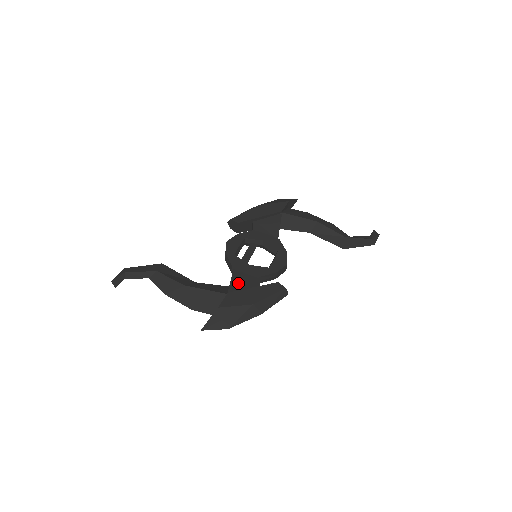
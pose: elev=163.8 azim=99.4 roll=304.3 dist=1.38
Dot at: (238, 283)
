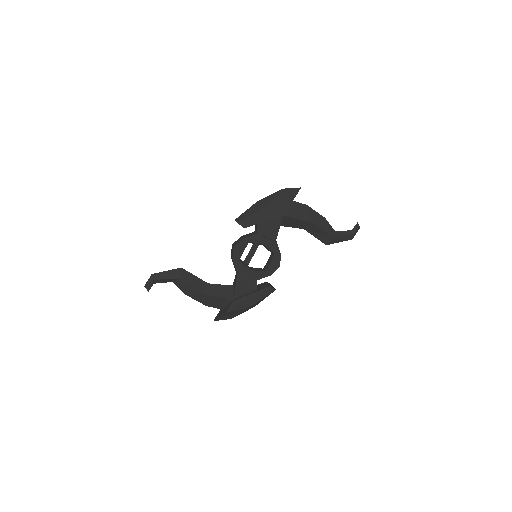
Dot at: (241, 287)
